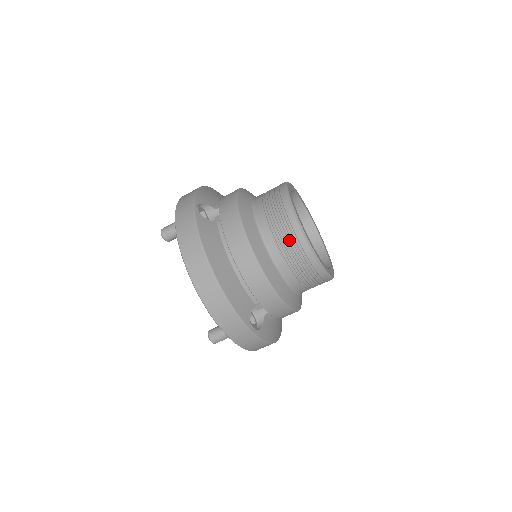
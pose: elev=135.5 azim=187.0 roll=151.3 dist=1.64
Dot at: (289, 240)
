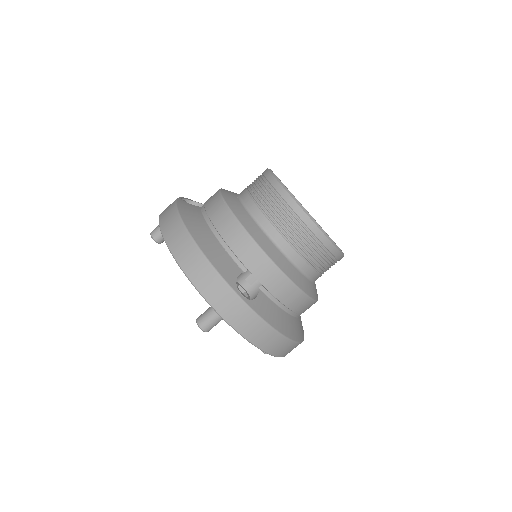
Dot at: (328, 263)
